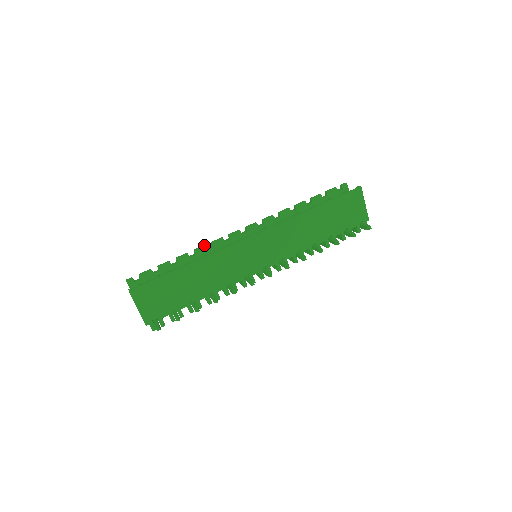
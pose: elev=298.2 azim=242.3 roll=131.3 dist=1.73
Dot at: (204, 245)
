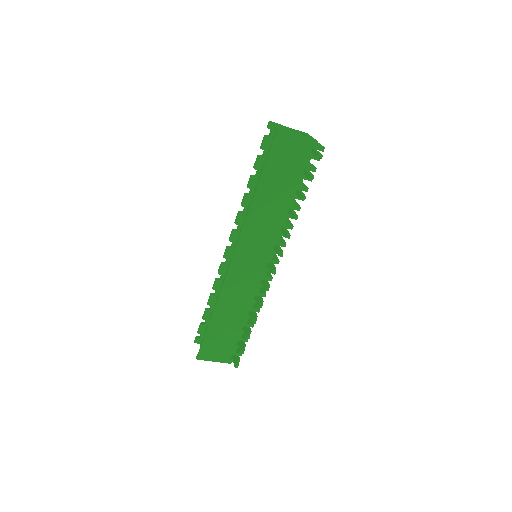
Dot at: (215, 279)
